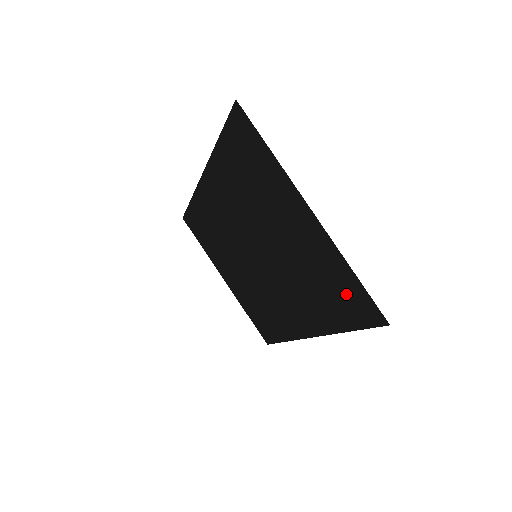
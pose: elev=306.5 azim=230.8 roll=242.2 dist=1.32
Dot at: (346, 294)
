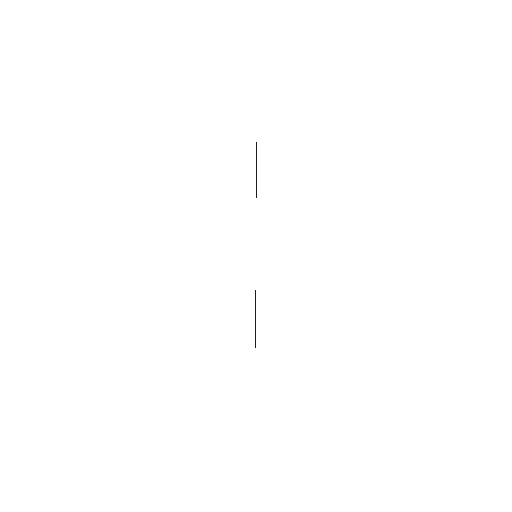
Dot at: occluded
